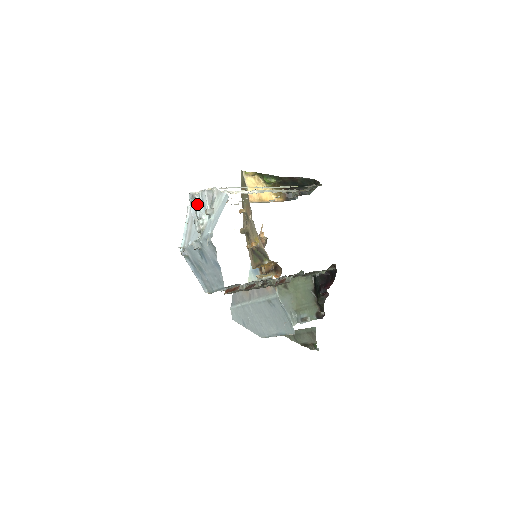
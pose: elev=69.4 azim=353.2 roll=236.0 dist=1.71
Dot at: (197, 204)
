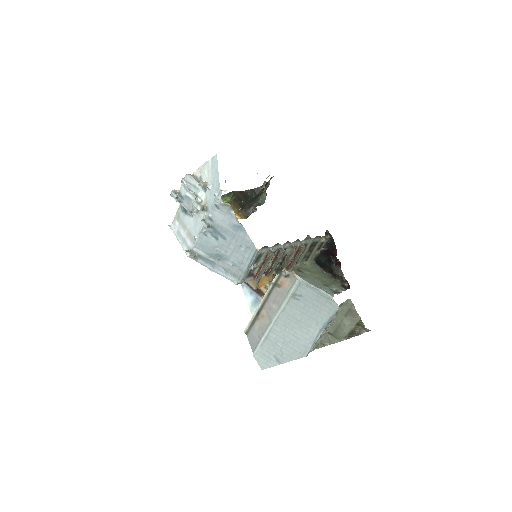
Dot at: (186, 187)
